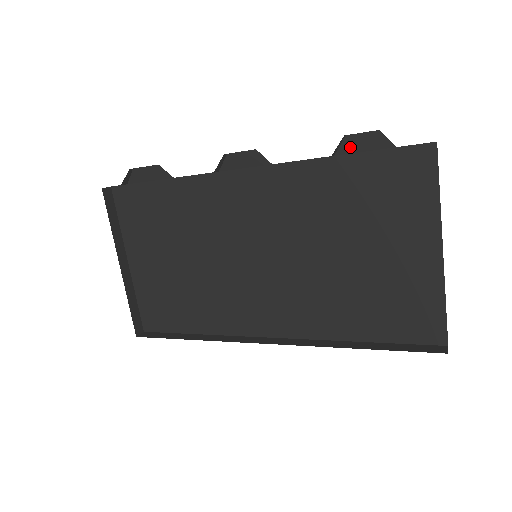
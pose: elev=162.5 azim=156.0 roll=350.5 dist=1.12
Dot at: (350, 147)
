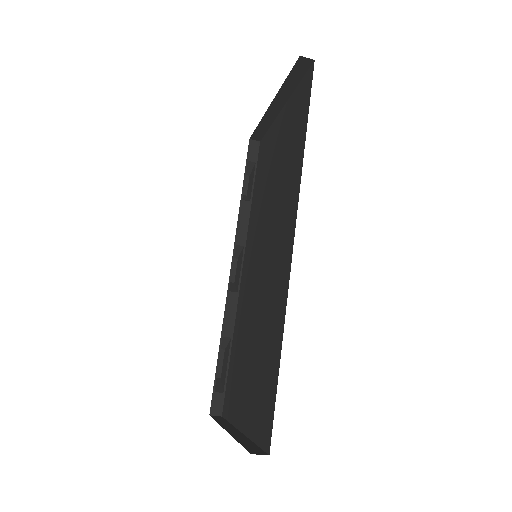
Dot at: (250, 192)
